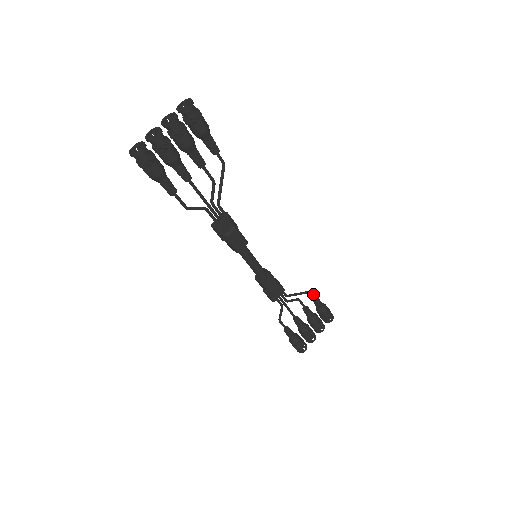
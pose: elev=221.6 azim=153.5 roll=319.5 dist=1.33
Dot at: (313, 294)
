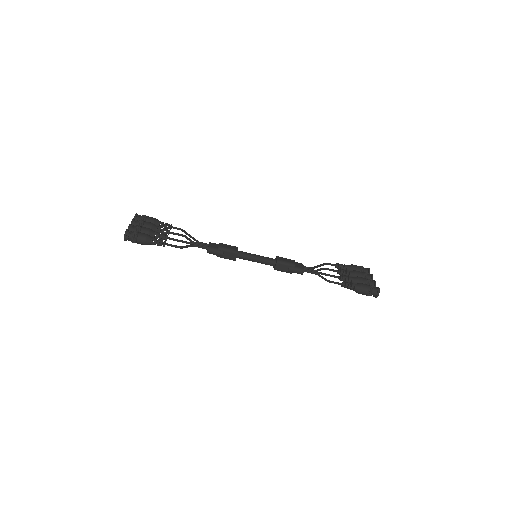
Dot at: (331, 264)
